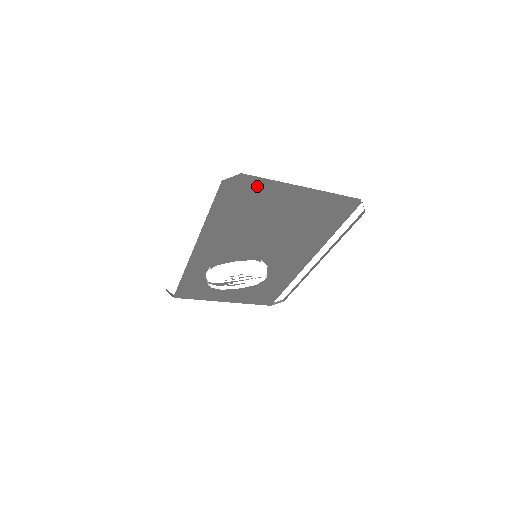
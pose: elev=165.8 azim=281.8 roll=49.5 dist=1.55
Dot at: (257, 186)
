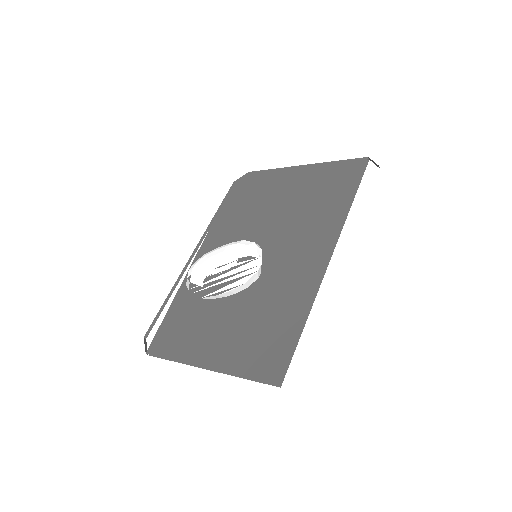
Dot at: (260, 176)
